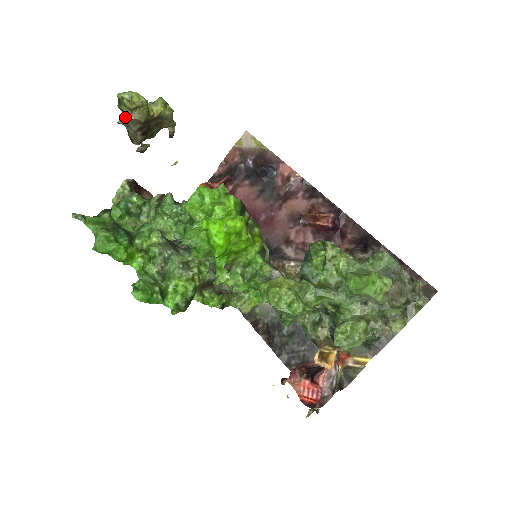
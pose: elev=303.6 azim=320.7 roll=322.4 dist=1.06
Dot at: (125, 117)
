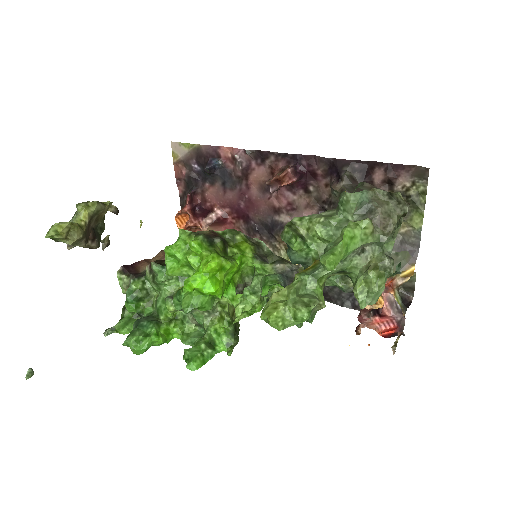
Dot at: occluded
